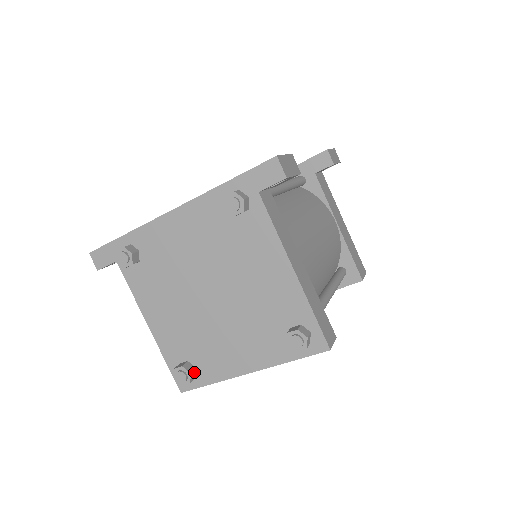
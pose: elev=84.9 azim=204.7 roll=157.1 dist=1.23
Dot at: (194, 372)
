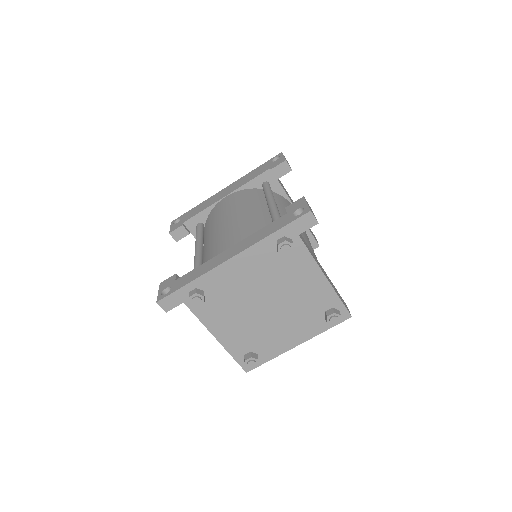
Dot at: (257, 357)
